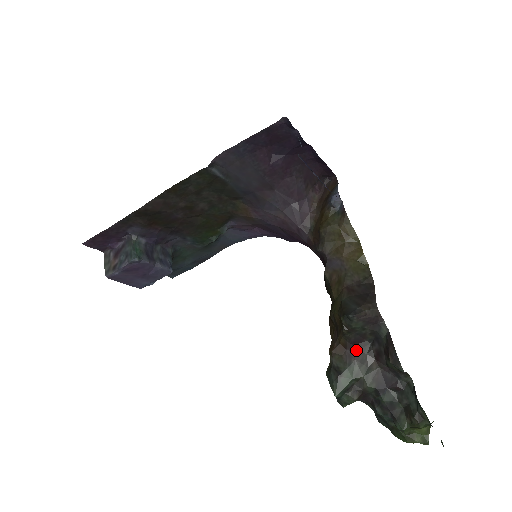
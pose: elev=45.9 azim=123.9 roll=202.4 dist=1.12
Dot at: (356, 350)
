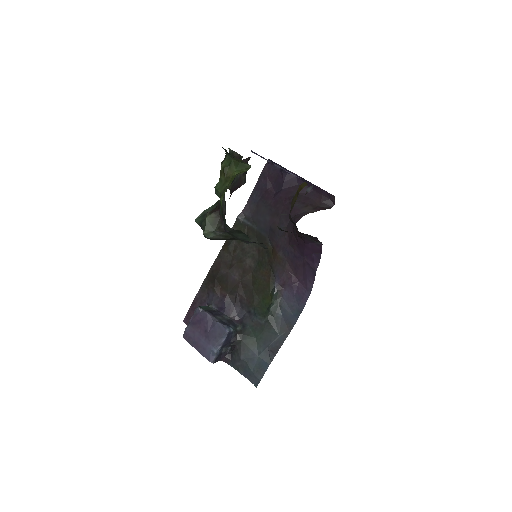
Dot at: occluded
